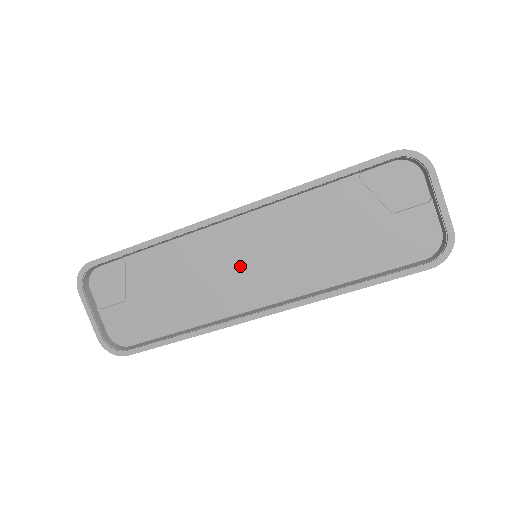
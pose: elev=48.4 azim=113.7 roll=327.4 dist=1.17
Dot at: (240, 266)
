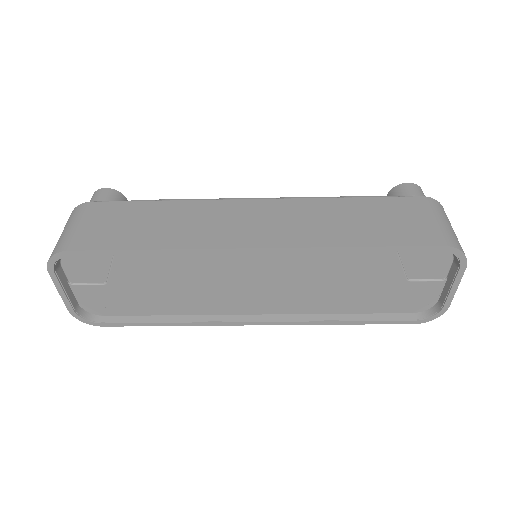
Dot at: (247, 284)
